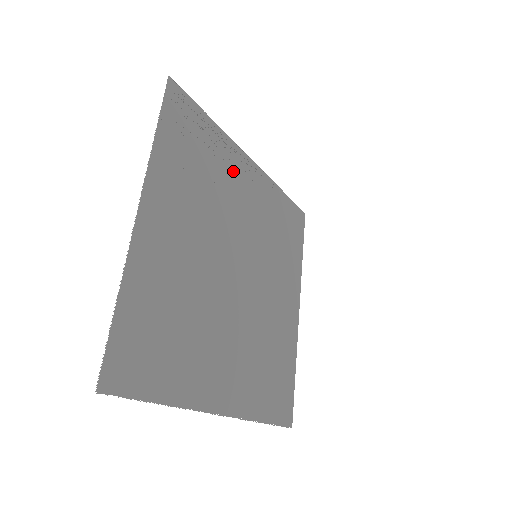
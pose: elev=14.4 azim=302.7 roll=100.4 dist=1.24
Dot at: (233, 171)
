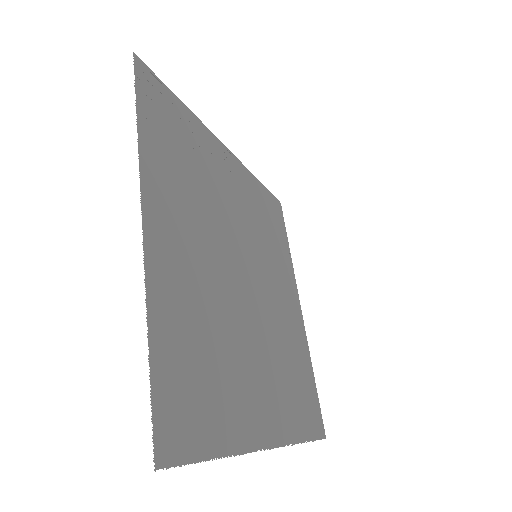
Dot at: (216, 163)
